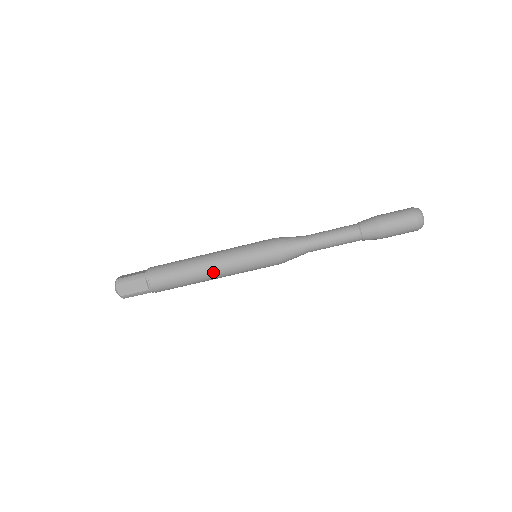
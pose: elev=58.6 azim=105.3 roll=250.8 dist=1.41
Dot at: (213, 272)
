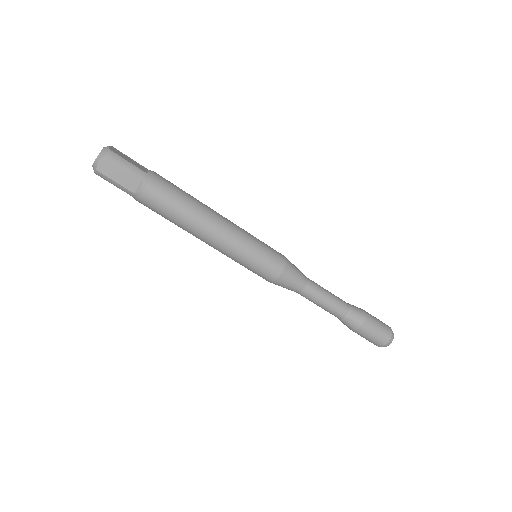
Dot at: (213, 238)
